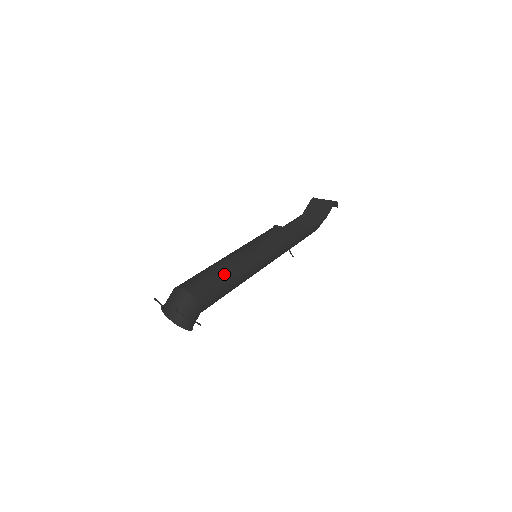
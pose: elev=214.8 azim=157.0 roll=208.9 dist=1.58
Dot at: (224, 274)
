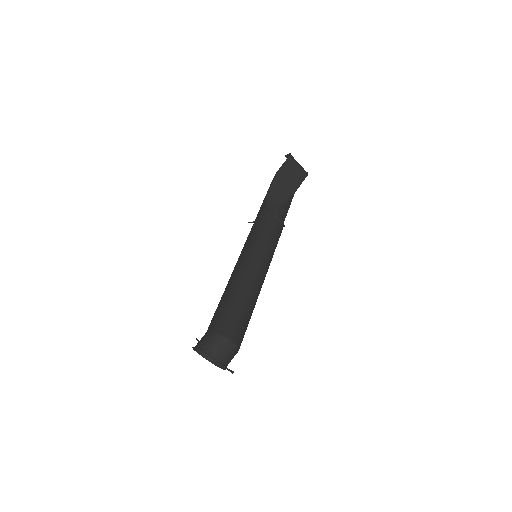
Dot at: (253, 309)
